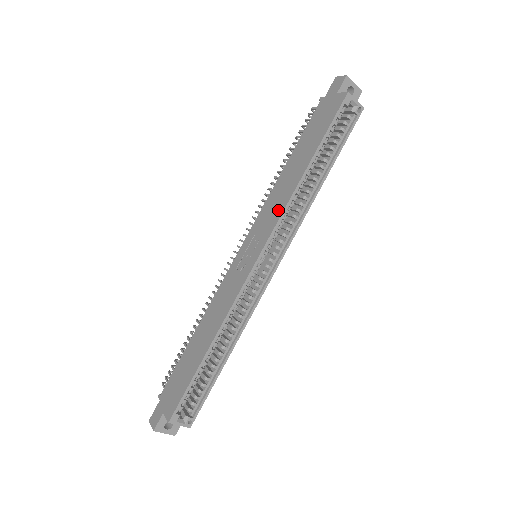
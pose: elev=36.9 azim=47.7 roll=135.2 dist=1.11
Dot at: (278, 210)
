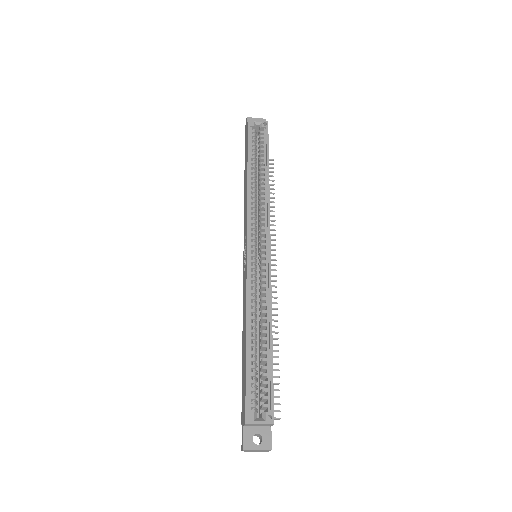
Dot at: (246, 210)
